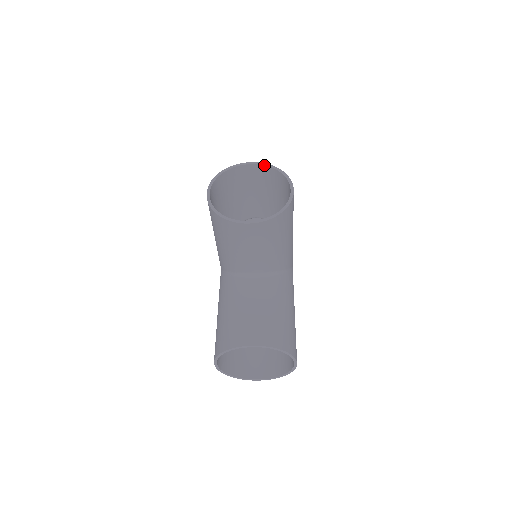
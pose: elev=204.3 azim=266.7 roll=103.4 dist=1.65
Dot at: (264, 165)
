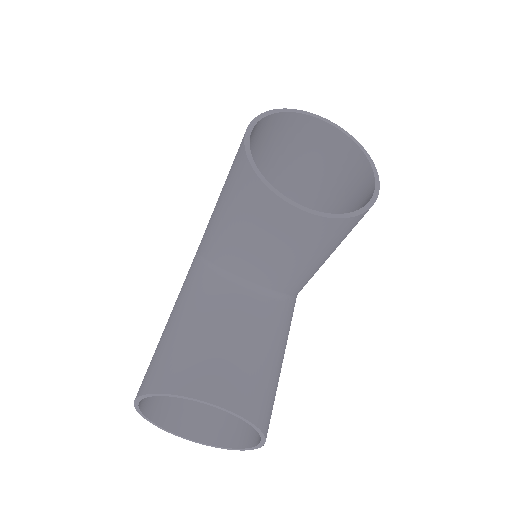
Dot at: (343, 132)
